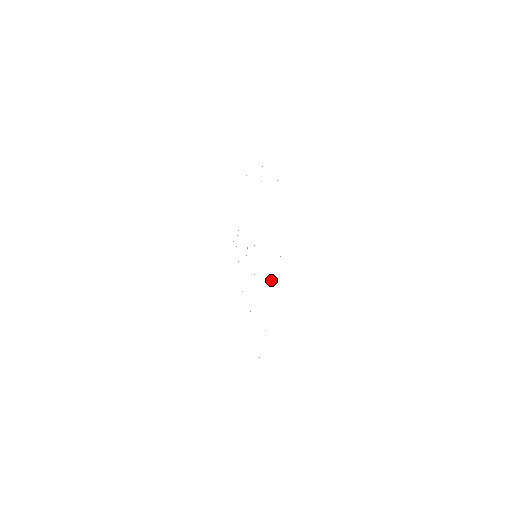
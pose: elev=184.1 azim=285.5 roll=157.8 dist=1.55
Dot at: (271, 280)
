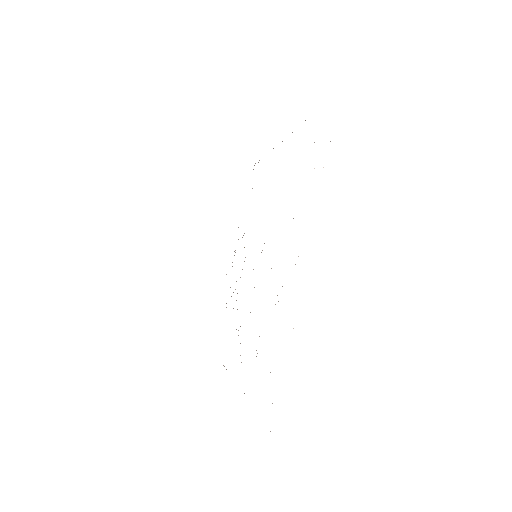
Dot at: occluded
